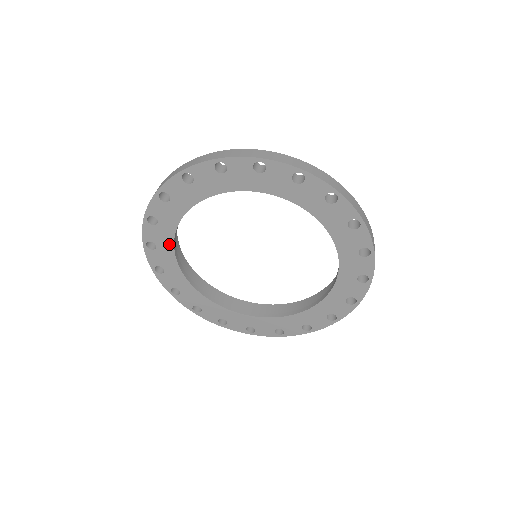
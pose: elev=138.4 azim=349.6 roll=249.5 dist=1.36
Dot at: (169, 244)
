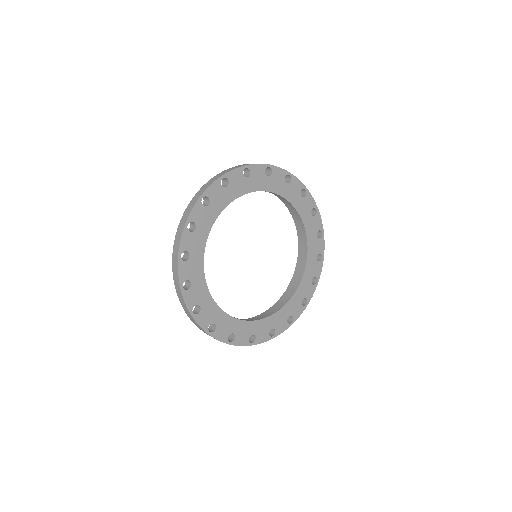
Dot at: (207, 296)
